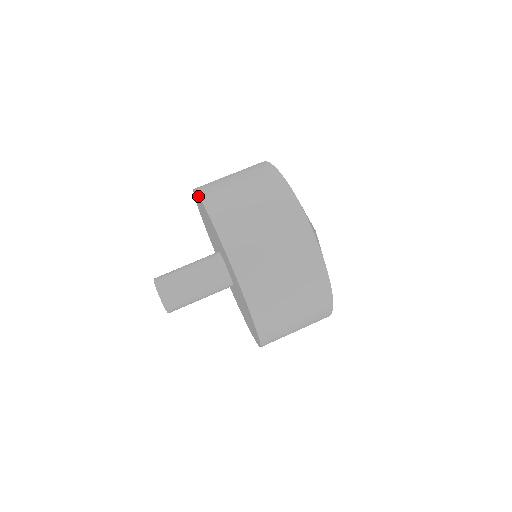
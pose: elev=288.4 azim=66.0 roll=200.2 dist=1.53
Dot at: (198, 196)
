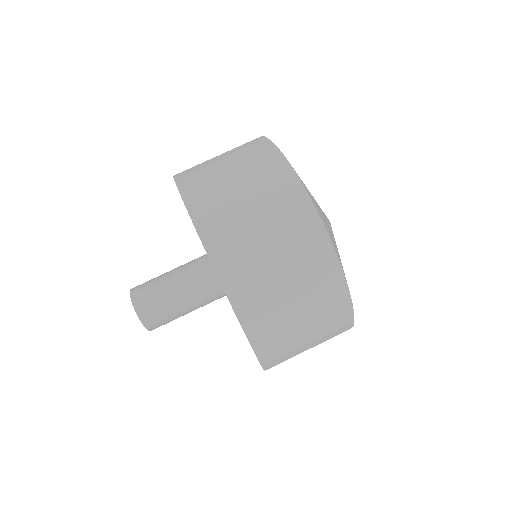
Dot at: occluded
